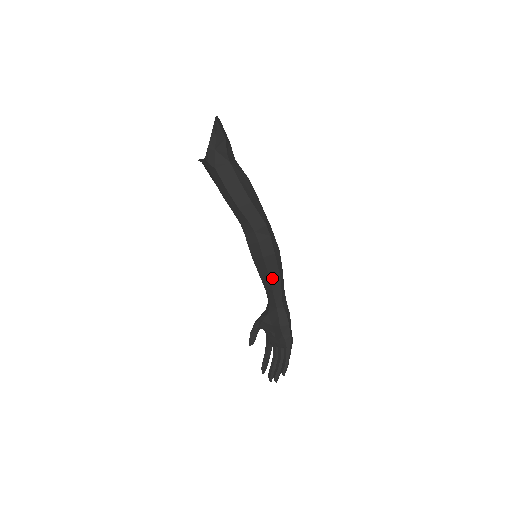
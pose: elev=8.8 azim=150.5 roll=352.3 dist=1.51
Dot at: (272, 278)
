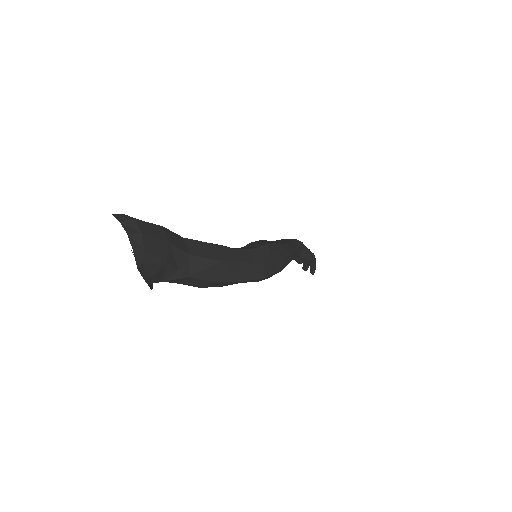
Dot at: occluded
